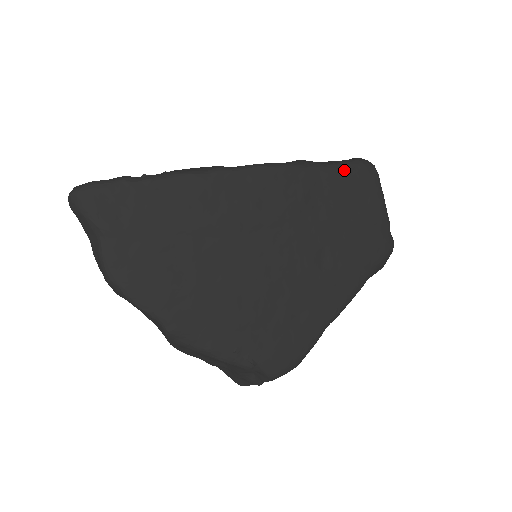
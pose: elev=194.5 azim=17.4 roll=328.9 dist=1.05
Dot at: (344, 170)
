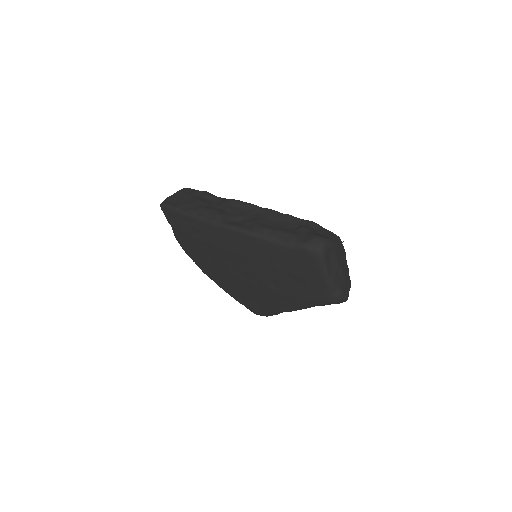
Dot at: (289, 248)
